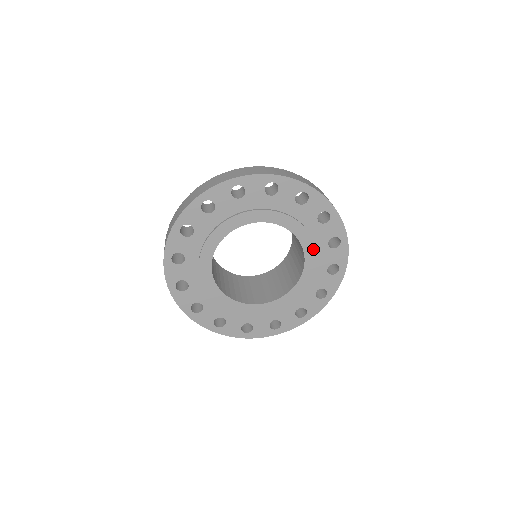
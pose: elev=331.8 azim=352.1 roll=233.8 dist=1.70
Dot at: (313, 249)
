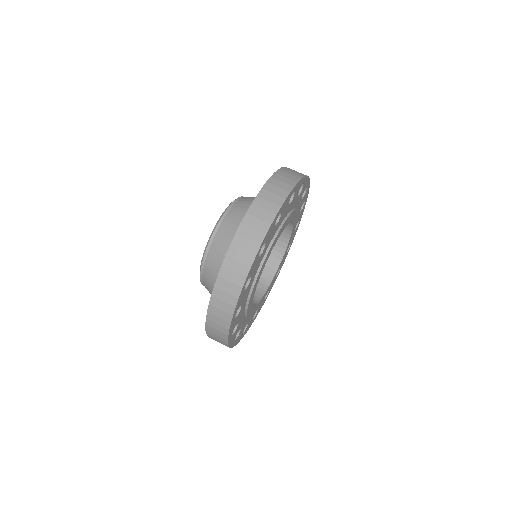
Dot at: (297, 214)
